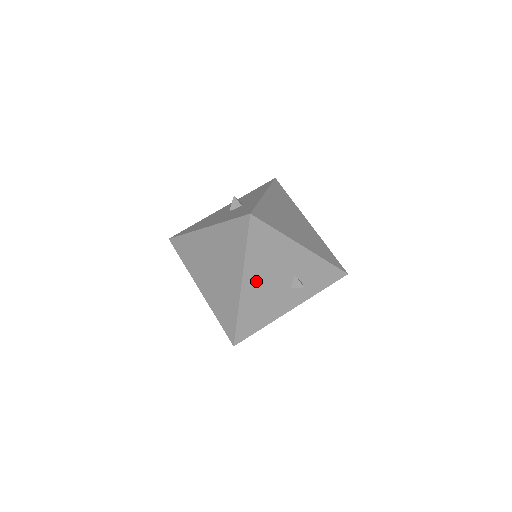
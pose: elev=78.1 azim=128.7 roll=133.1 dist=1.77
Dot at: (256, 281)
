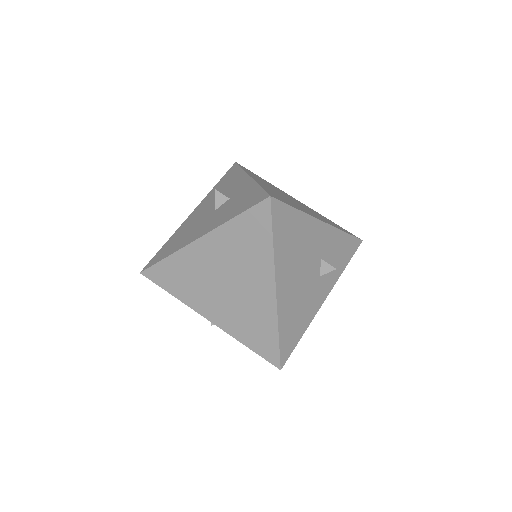
Dot at: (288, 280)
